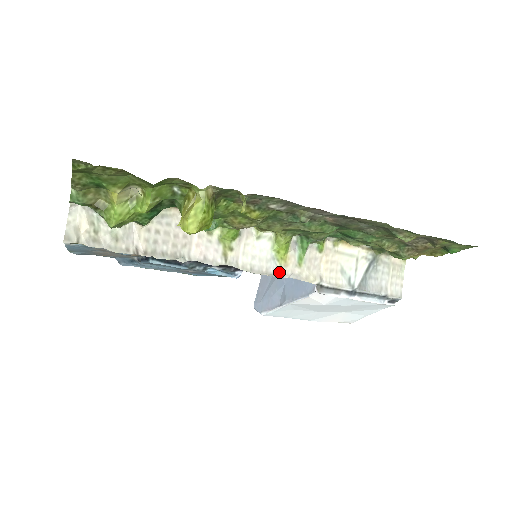
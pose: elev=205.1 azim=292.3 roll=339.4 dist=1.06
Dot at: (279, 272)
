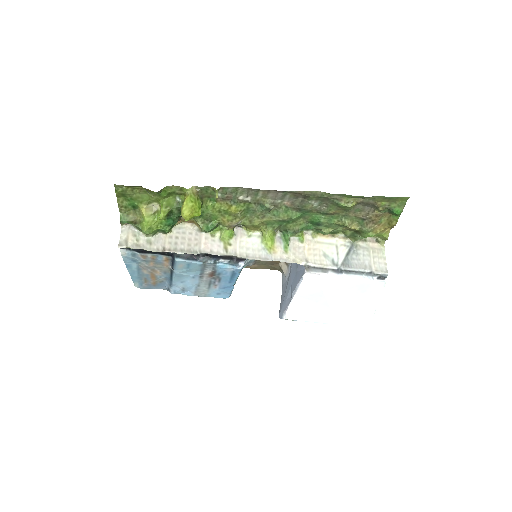
Dot at: (270, 257)
